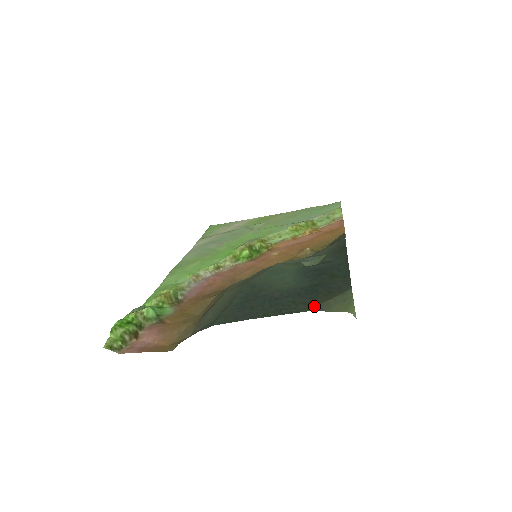
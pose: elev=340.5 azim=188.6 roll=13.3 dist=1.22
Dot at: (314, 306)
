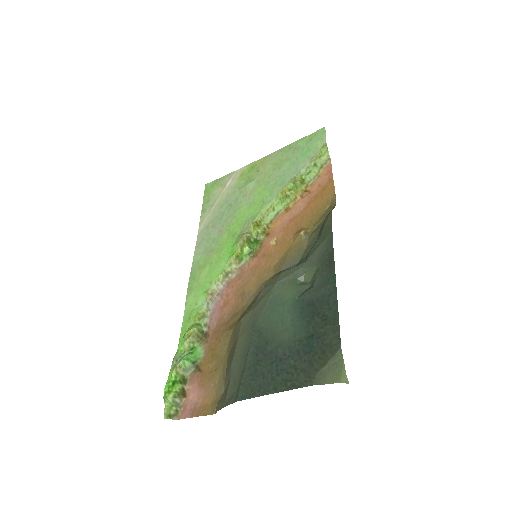
Dot at: (312, 378)
